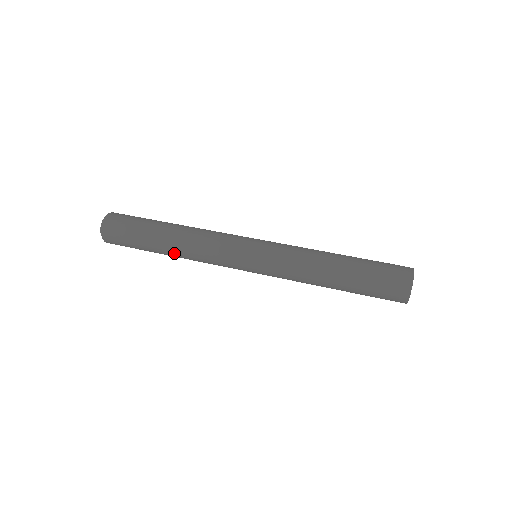
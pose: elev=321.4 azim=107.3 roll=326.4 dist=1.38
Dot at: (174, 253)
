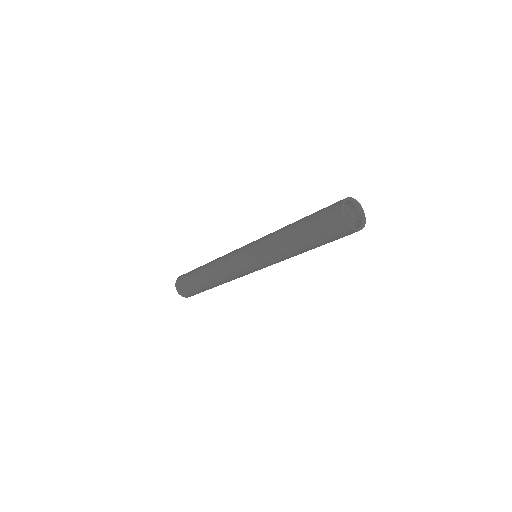
Dot at: (212, 282)
